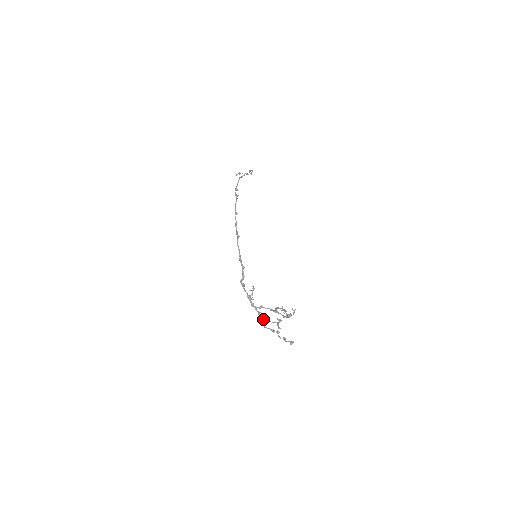
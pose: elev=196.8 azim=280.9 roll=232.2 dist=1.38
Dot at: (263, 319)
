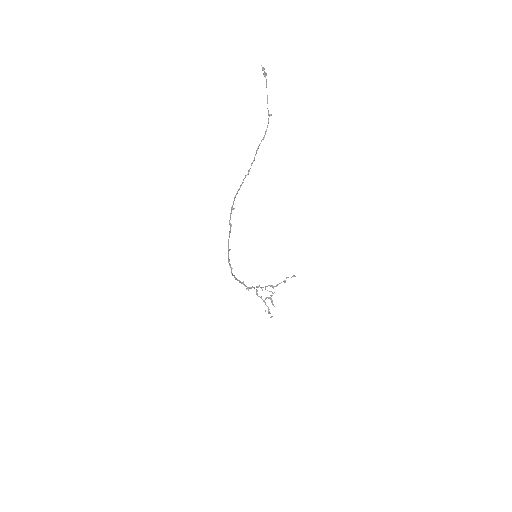
Dot at: occluded
